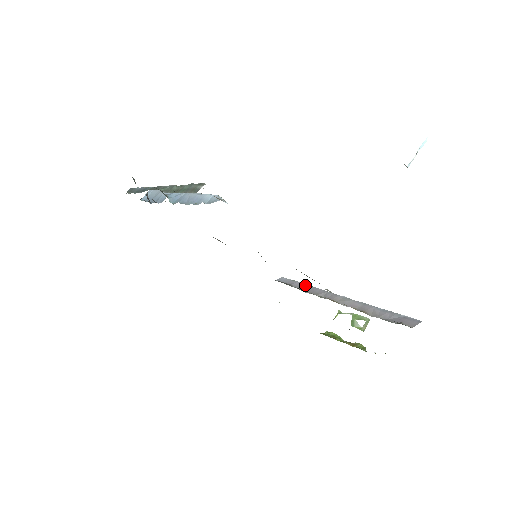
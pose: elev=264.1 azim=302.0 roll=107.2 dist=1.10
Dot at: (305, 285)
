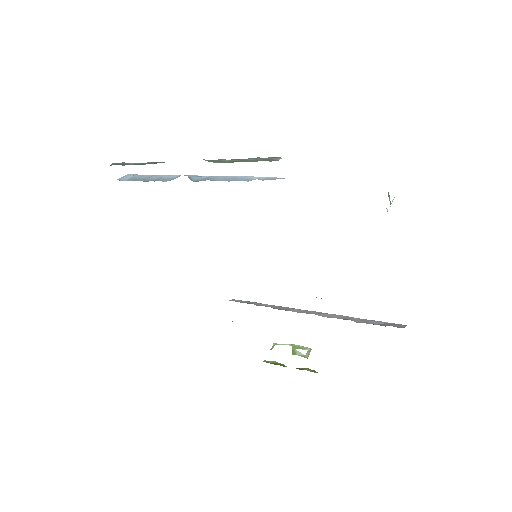
Dot at: (267, 304)
